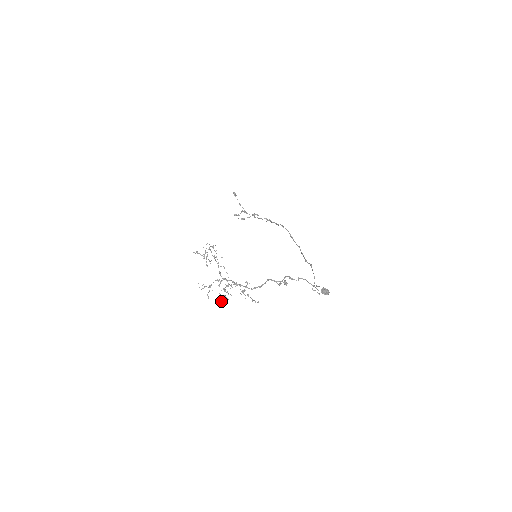
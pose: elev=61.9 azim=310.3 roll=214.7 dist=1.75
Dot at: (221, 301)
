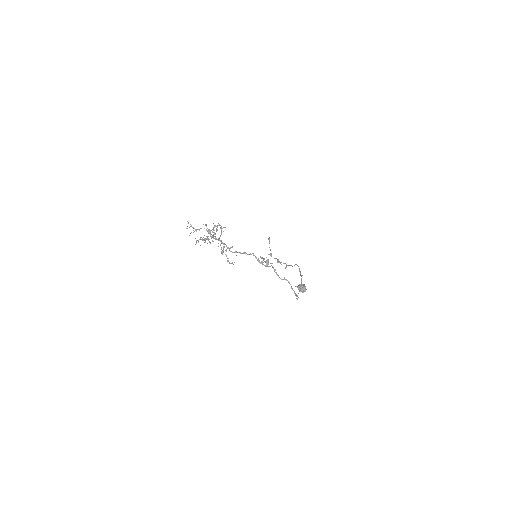
Dot at: occluded
